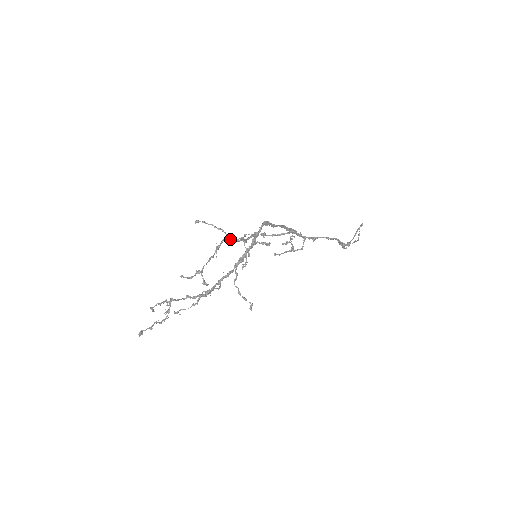
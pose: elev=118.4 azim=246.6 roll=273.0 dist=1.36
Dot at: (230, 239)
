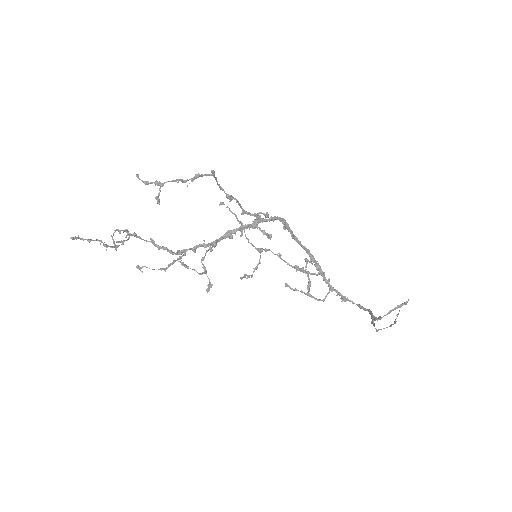
Dot at: (213, 172)
